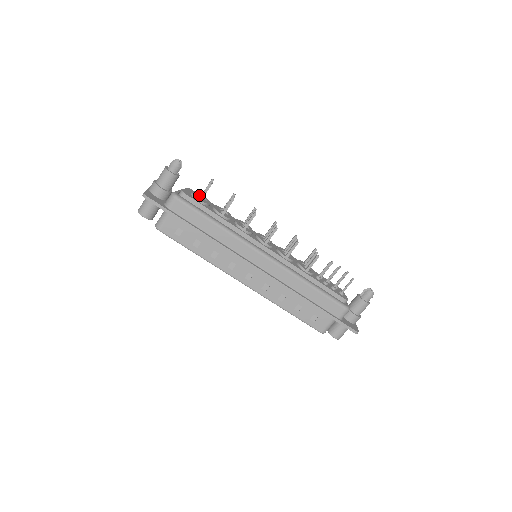
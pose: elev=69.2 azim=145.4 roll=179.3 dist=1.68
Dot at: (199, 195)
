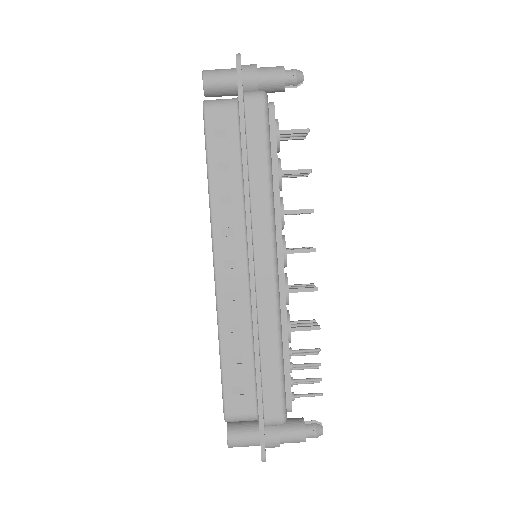
Dot at: occluded
